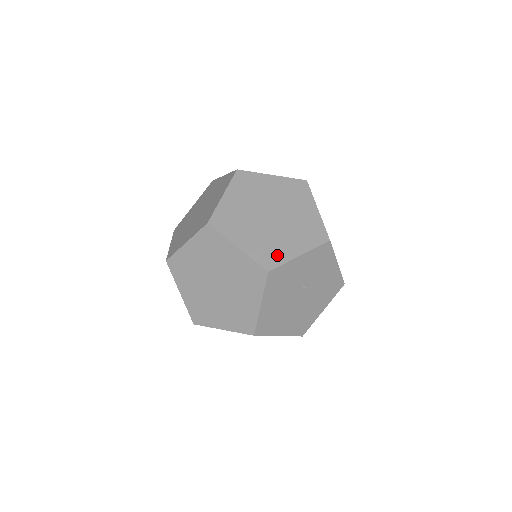
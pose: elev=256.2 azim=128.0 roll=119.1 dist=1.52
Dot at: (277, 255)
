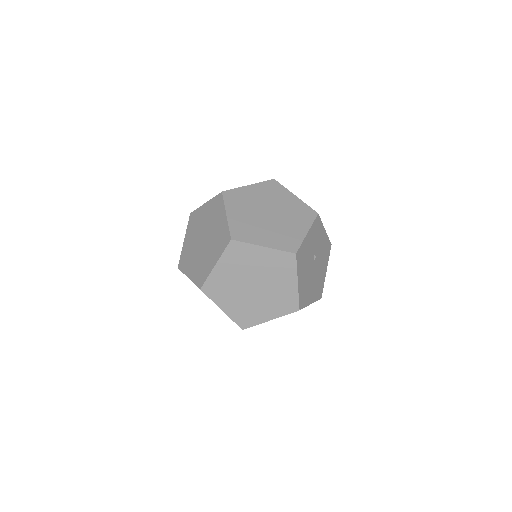
Dot at: (293, 239)
